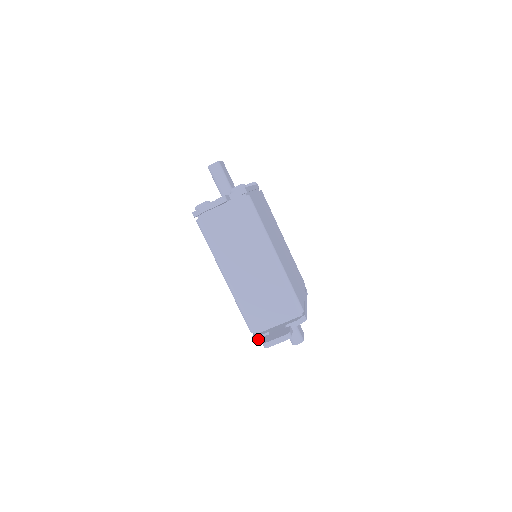
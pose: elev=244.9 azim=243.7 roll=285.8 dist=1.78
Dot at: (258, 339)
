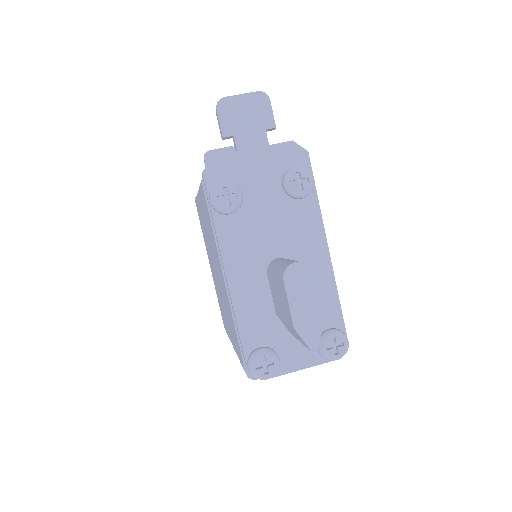
Dot at: (210, 159)
